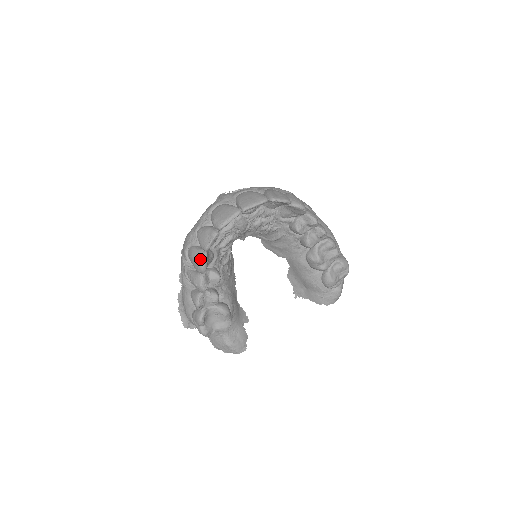
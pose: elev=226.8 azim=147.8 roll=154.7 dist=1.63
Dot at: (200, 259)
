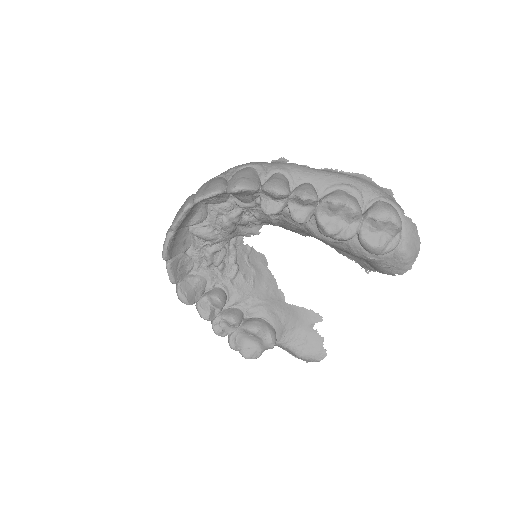
Dot at: occluded
